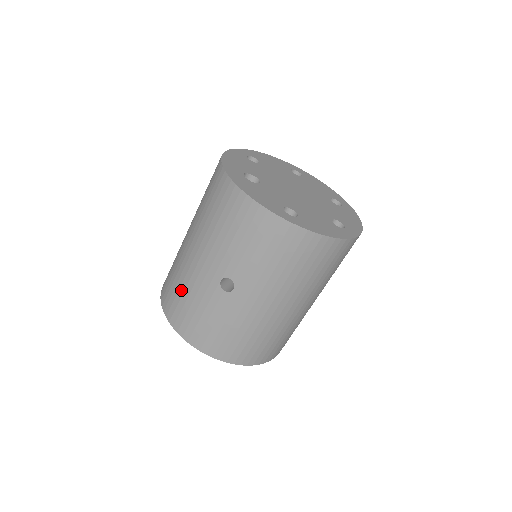
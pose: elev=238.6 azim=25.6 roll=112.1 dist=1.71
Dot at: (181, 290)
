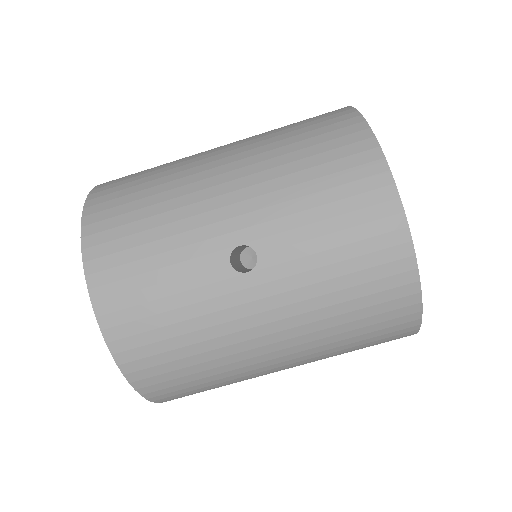
Dot at: (151, 210)
